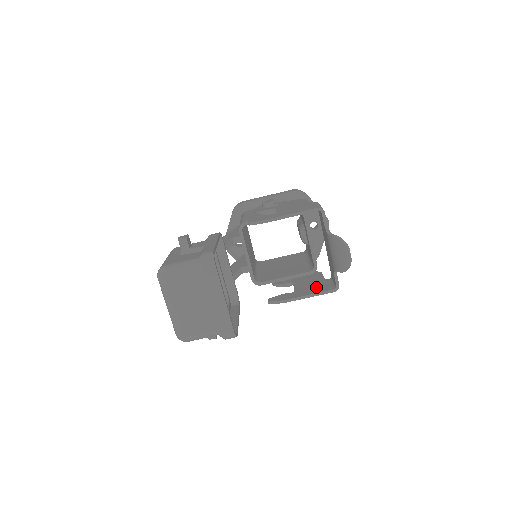
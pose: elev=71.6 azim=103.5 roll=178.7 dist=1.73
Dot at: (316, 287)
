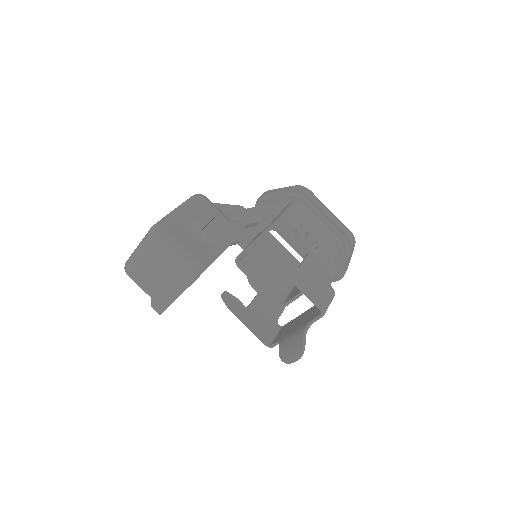
Dot at: (262, 324)
